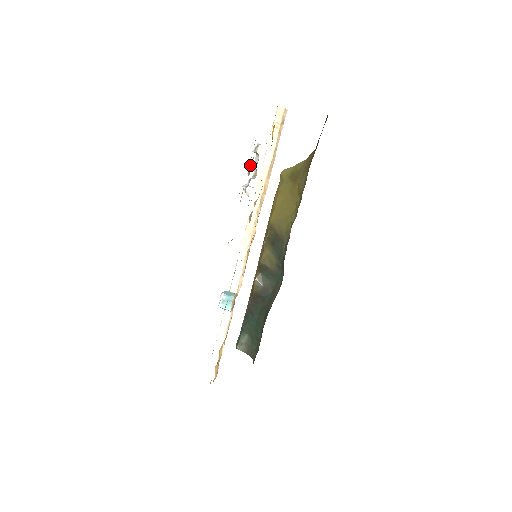
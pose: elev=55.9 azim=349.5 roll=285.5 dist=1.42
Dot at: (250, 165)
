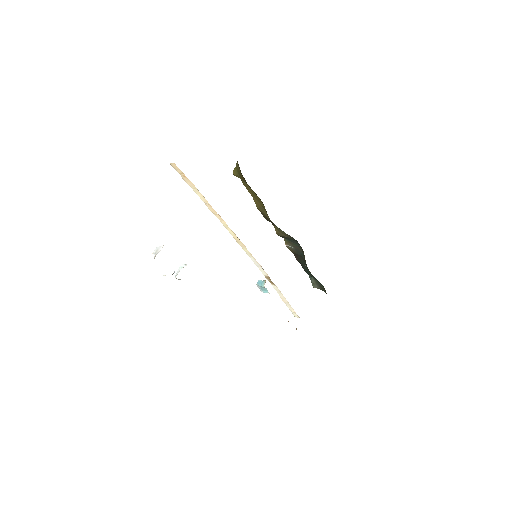
Dot at: occluded
